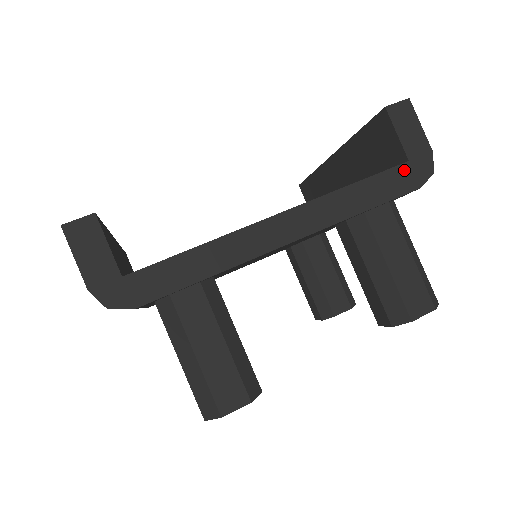
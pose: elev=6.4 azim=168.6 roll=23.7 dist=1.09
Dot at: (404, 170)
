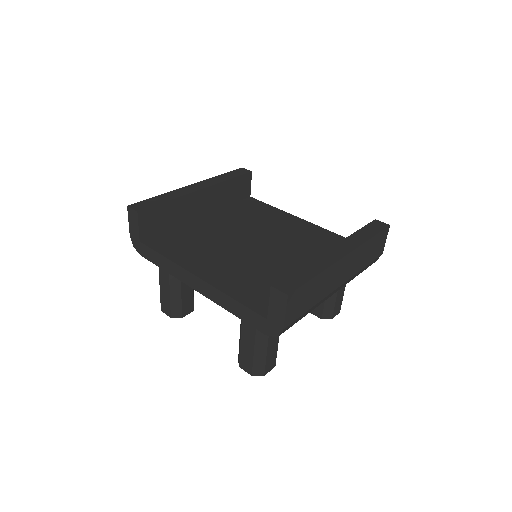
Dot at: (262, 320)
